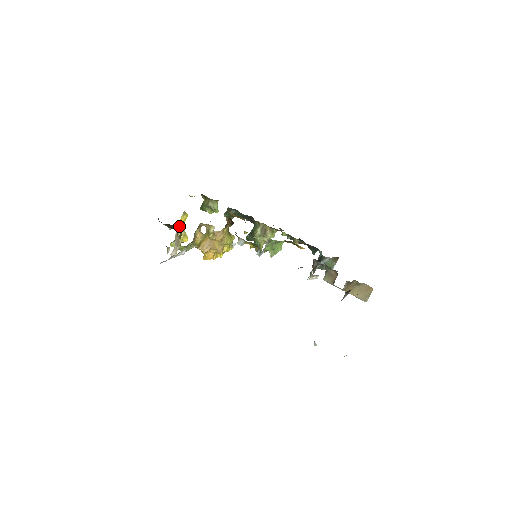
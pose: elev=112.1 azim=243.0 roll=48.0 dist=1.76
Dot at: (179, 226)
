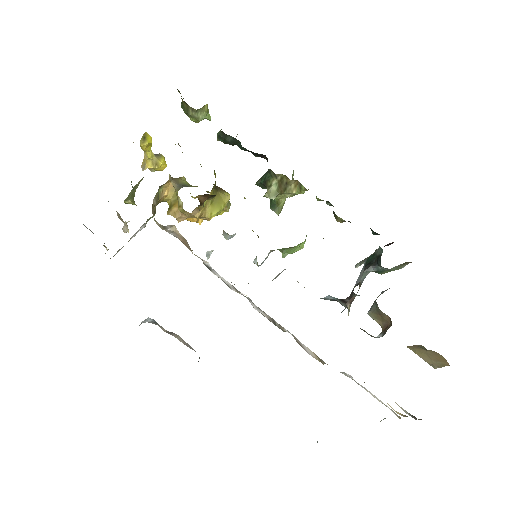
Dot at: occluded
